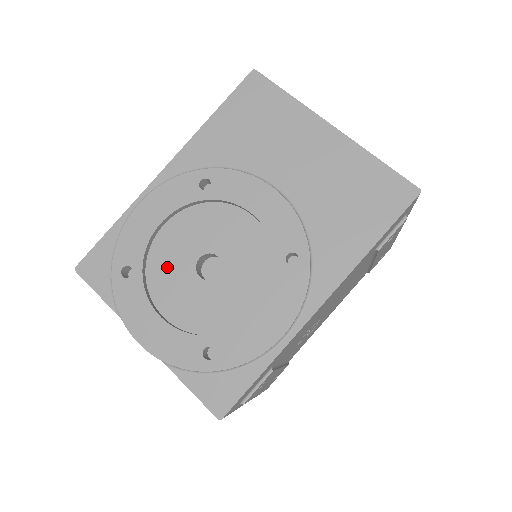
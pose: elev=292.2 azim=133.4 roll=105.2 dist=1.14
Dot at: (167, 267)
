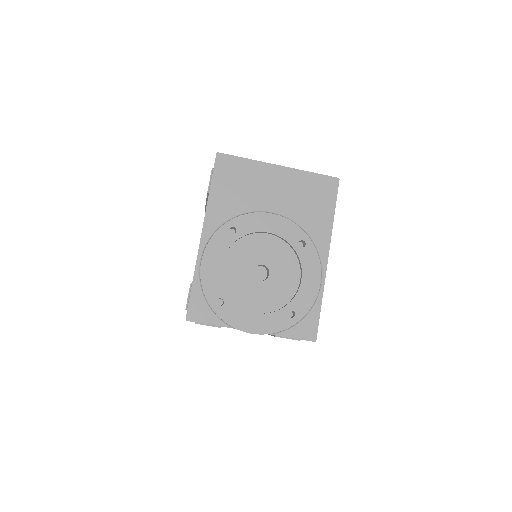
Dot at: (239, 286)
